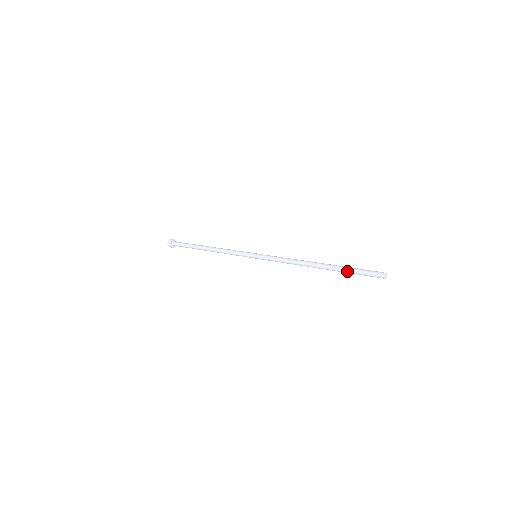
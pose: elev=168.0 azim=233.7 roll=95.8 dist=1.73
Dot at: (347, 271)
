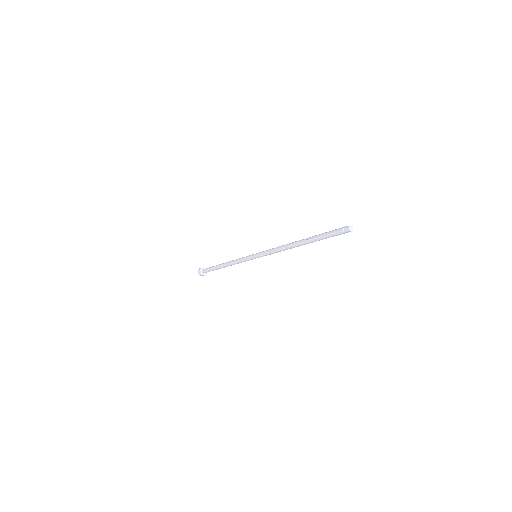
Dot at: (321, 239)
